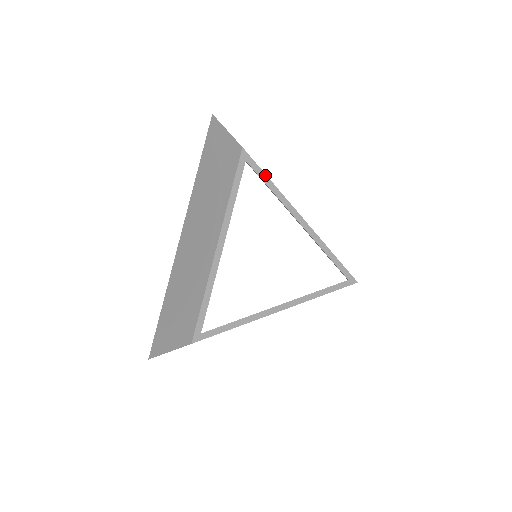
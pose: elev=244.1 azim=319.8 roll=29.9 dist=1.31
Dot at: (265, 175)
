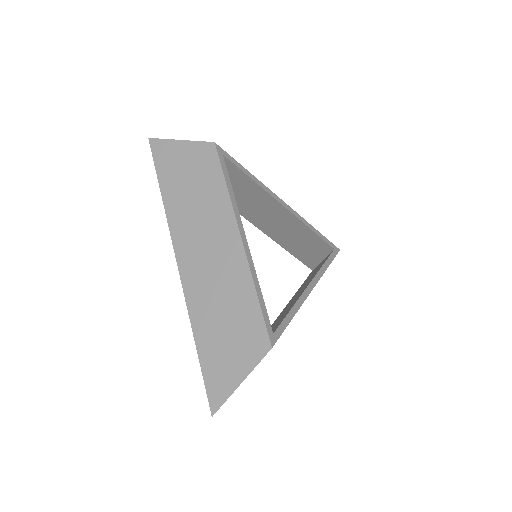
Dot at: (241, 166)
